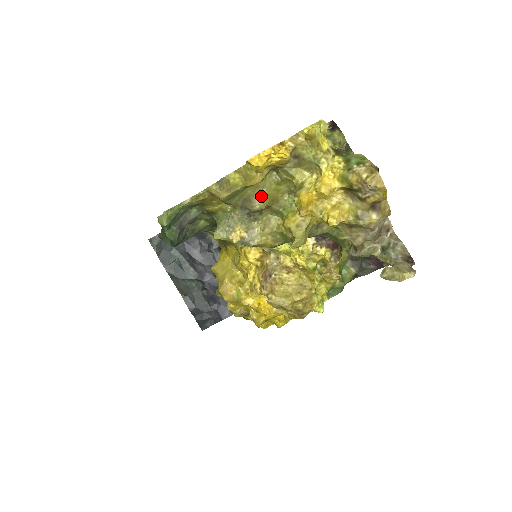
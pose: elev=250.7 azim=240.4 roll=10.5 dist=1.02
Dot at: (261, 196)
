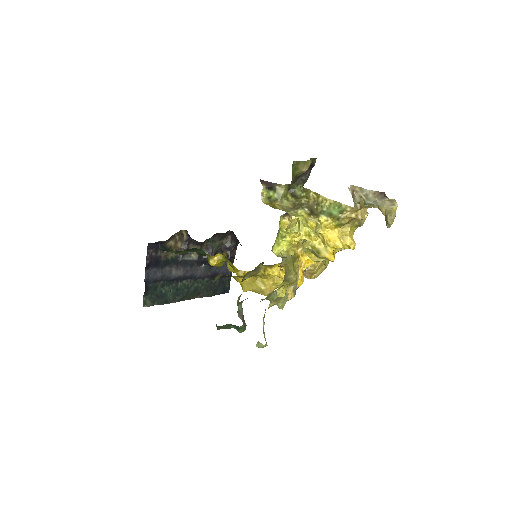
Dot at: (291, 272)
